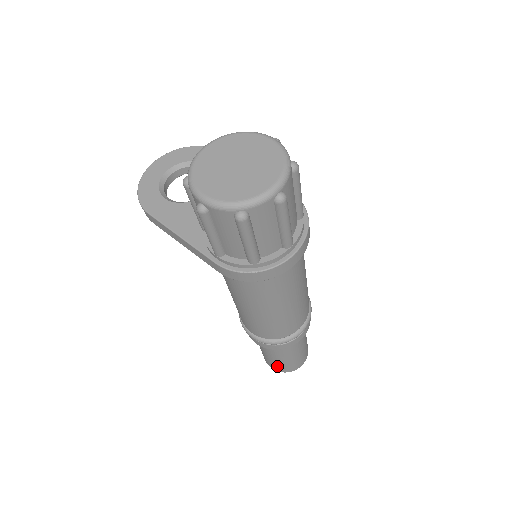
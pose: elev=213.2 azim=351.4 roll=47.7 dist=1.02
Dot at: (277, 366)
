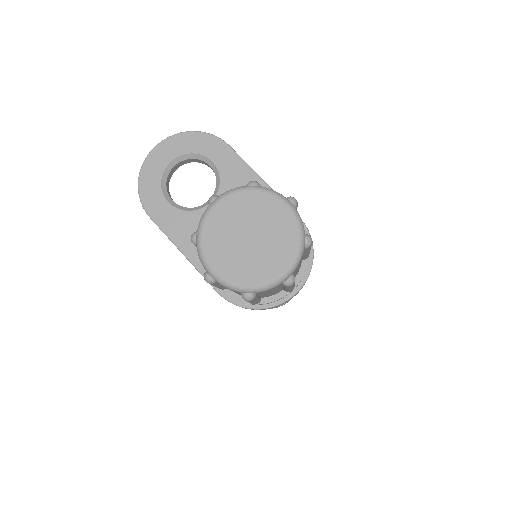
Dot at: occluded
